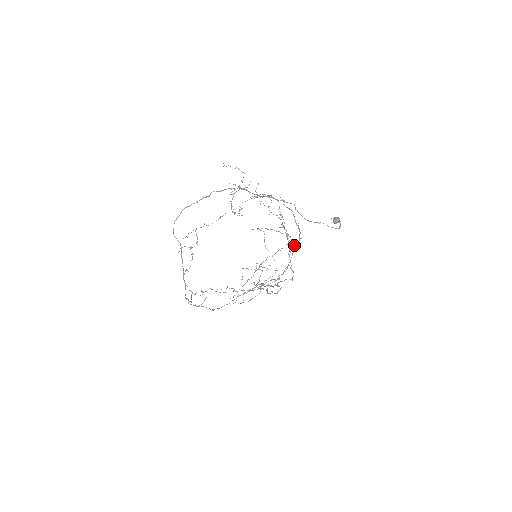
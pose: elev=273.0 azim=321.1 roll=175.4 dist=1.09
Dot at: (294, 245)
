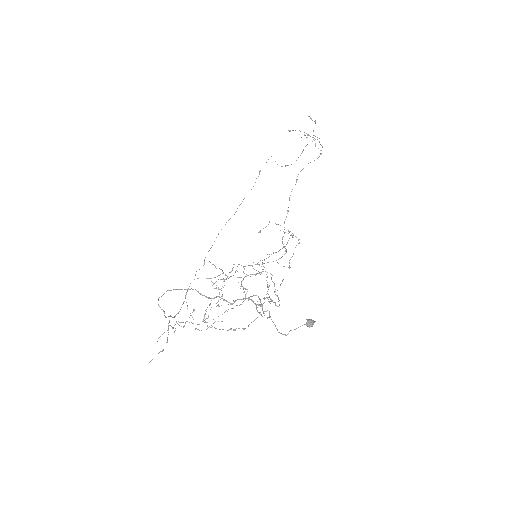
Dot at: (269, 317)
